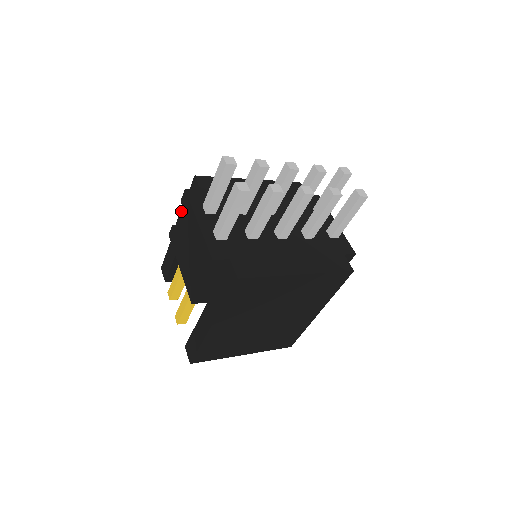
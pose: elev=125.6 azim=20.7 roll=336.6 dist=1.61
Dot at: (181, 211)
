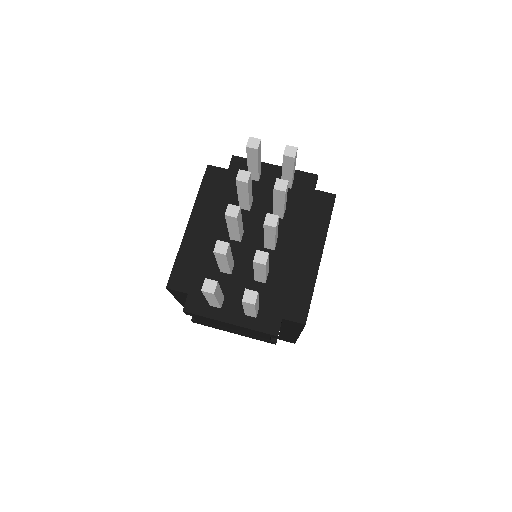
Dot at: occluded
